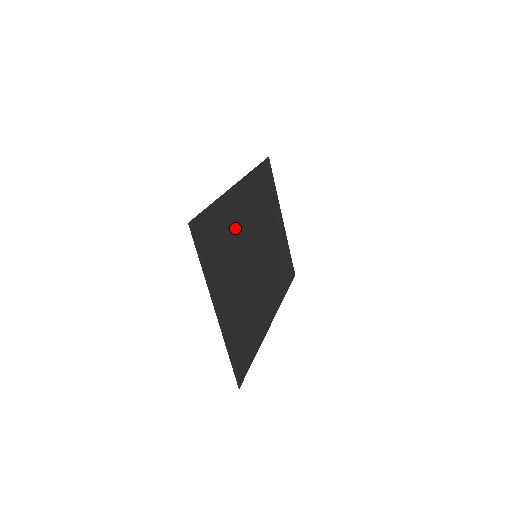
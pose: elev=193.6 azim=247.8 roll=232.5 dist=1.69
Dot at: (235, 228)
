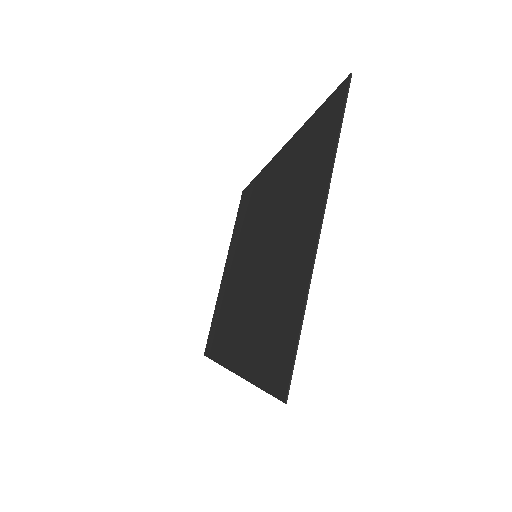
Dot at: (284, 184)
